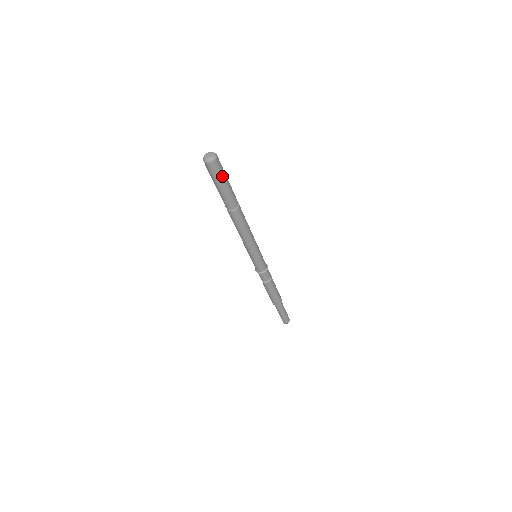
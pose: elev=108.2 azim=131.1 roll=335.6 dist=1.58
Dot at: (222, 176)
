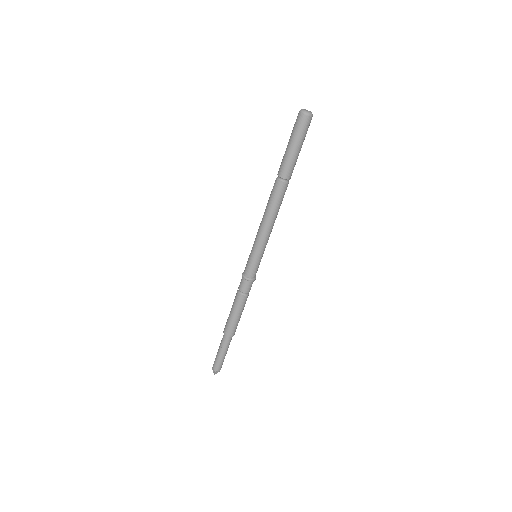
Dot at: (304, 138)
